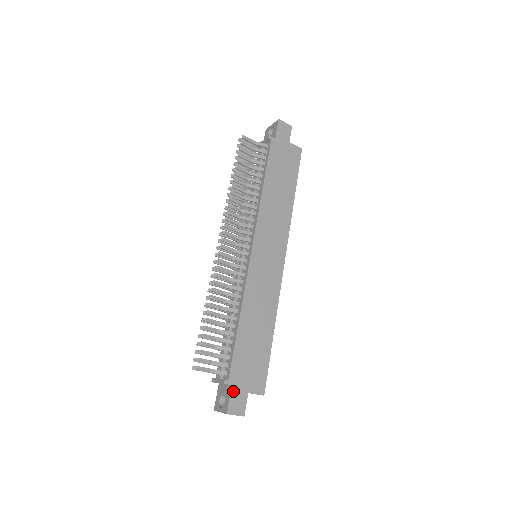
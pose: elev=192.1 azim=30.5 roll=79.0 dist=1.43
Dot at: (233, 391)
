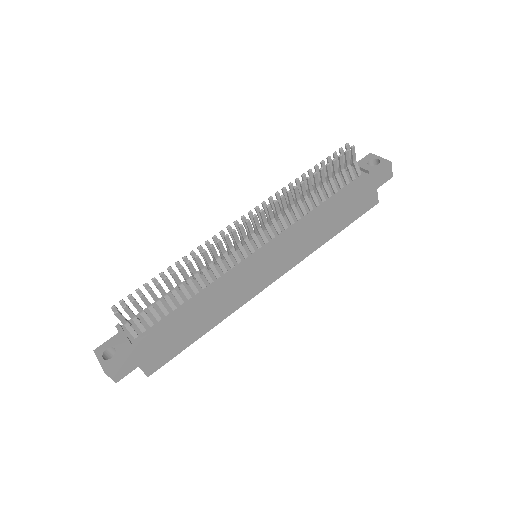
Dot at: (128, 357)
